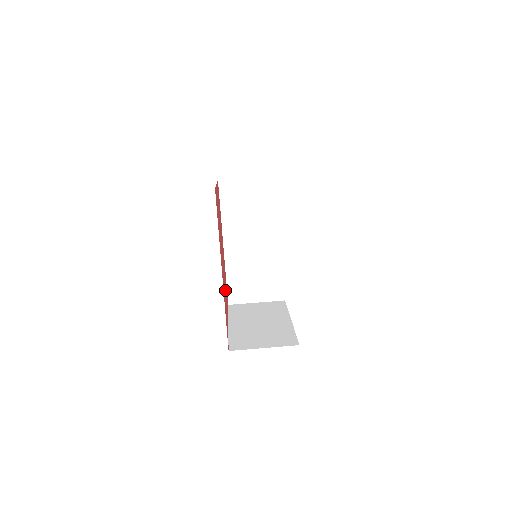
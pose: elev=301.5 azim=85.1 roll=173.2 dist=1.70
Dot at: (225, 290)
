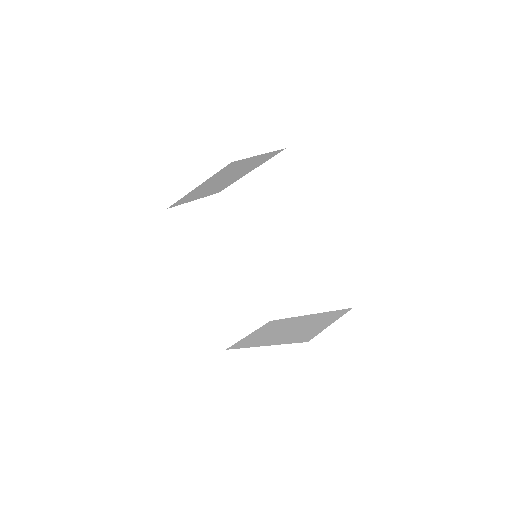
Dot at: occluded
